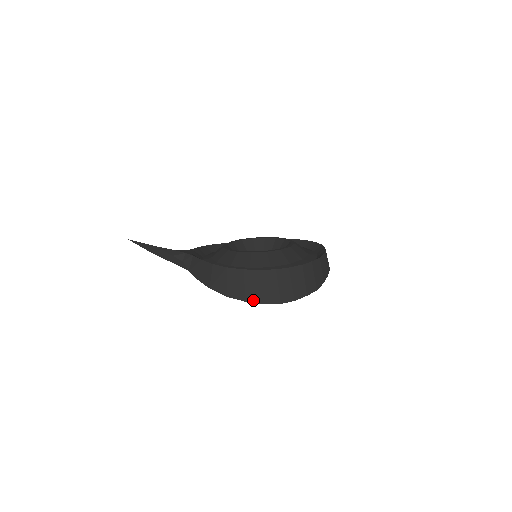
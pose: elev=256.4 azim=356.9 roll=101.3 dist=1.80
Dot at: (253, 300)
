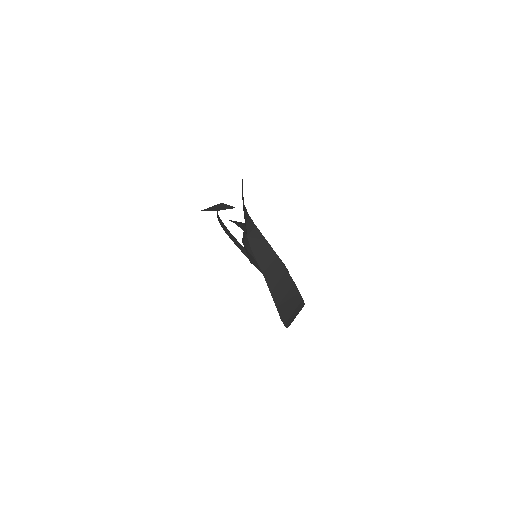
Dot at: (280, 310)
